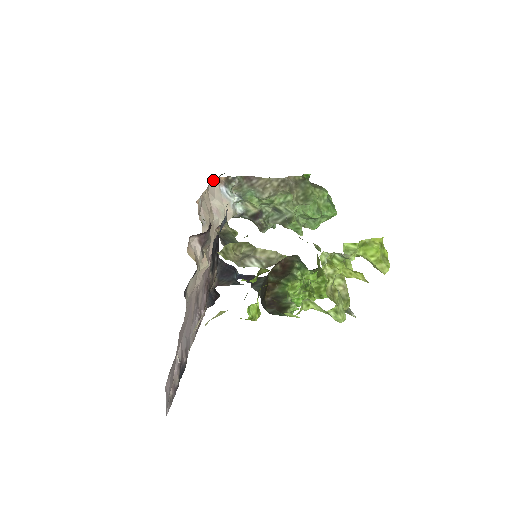
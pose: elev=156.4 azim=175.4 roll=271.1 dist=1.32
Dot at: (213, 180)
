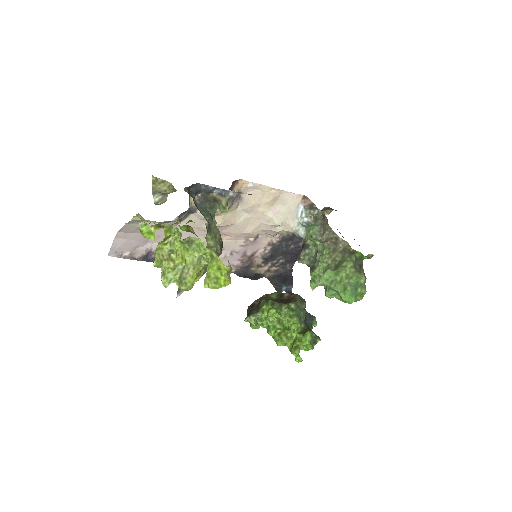
Dot at: (302, 196)
